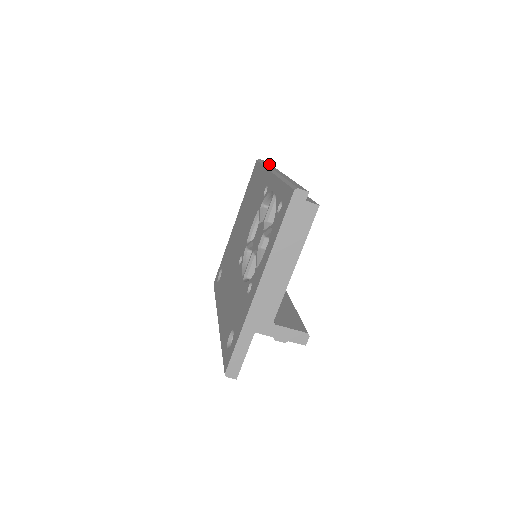
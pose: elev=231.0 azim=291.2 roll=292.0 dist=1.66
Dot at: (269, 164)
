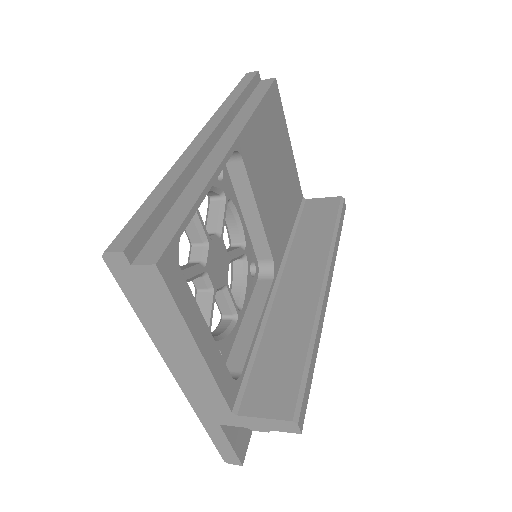
Dot at: (240, 90)
